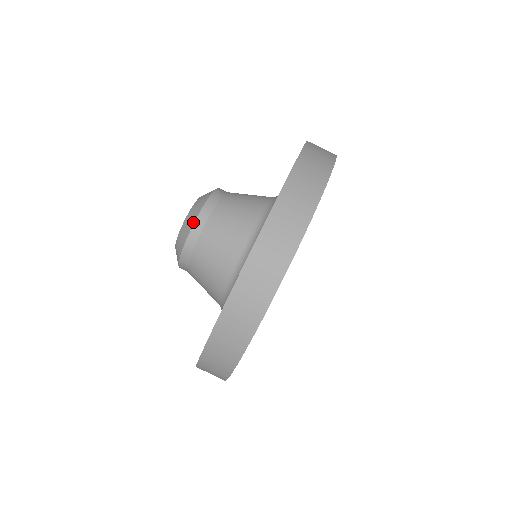
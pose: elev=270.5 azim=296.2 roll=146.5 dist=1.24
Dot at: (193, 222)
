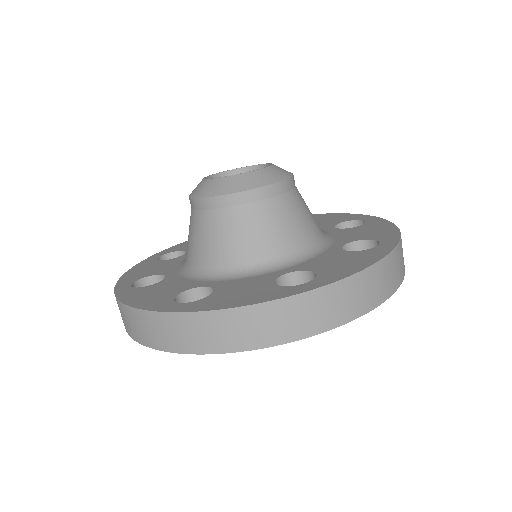
Dot at: (247, 188)
